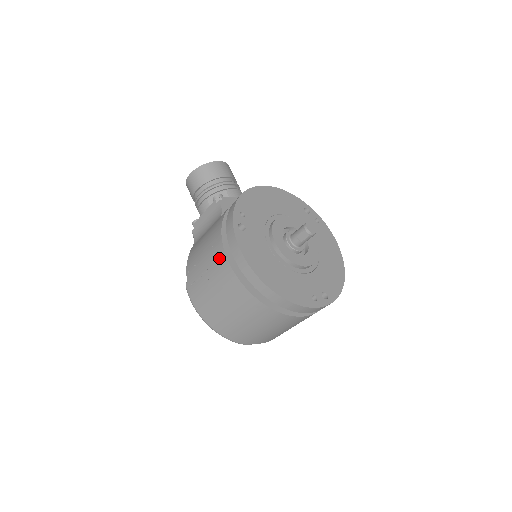
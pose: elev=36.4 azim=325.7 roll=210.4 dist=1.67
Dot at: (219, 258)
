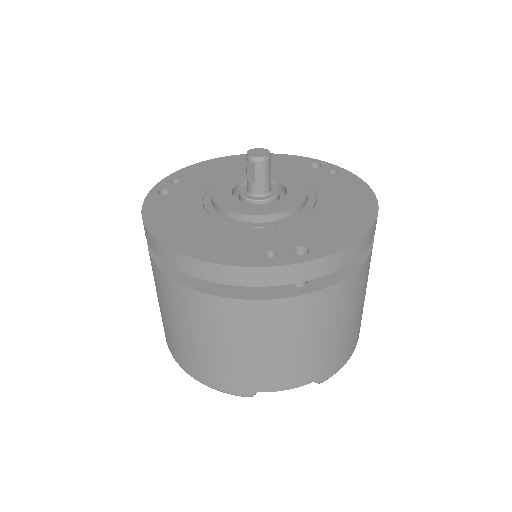
Dot at: occluded
